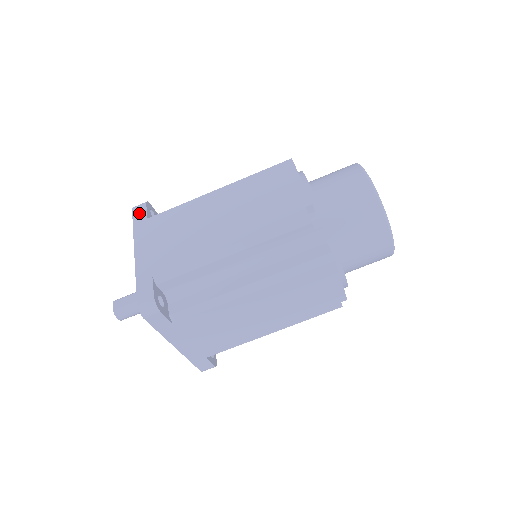
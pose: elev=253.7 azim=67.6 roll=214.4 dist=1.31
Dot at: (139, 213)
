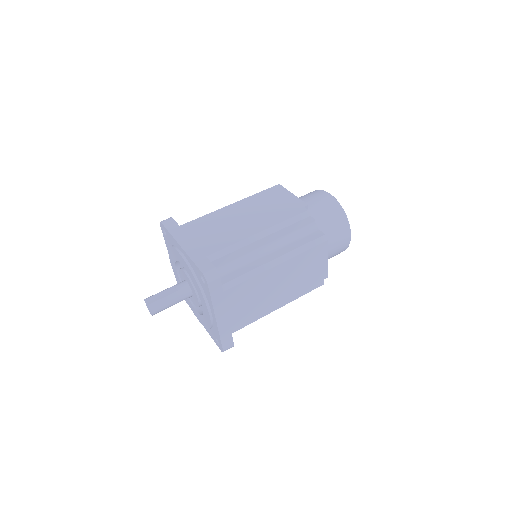
Dot at: (170, 223)
